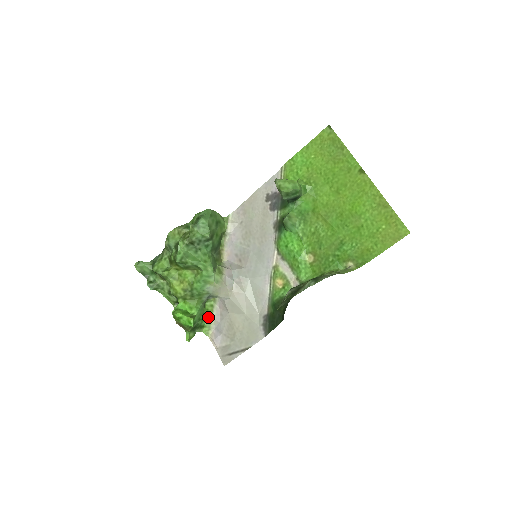
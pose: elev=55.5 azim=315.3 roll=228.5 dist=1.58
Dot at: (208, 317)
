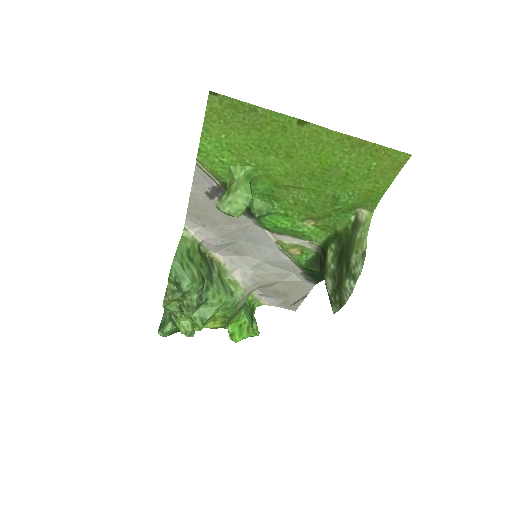
Dot at: (250, 299)
